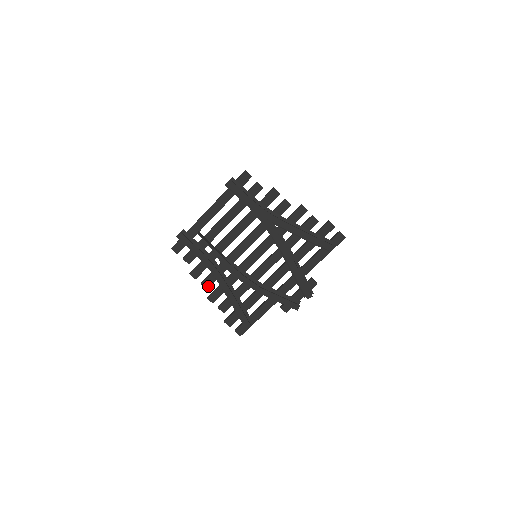
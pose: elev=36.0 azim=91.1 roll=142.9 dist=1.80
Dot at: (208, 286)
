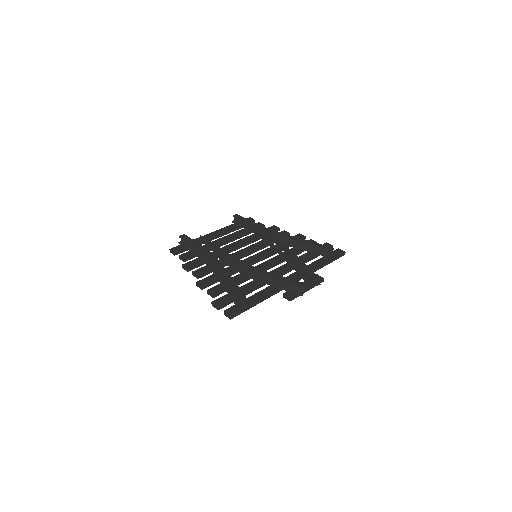
Dot at: (200, 274)
